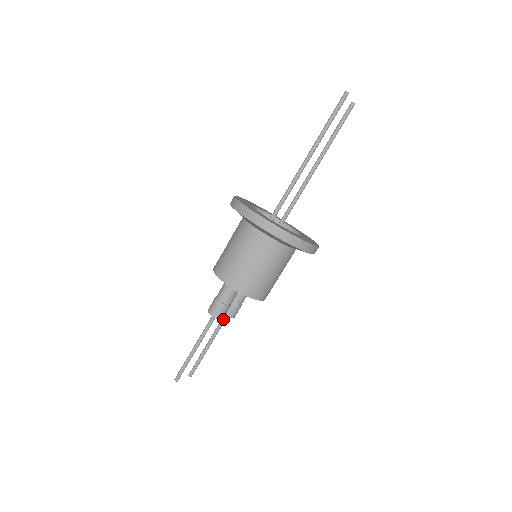
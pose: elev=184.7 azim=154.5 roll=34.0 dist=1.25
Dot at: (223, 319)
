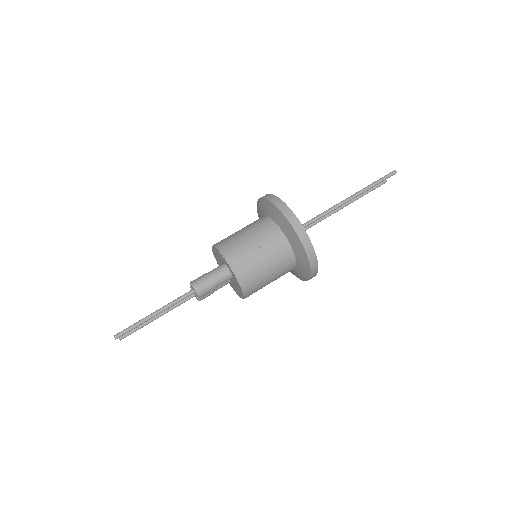
Dot at: (189, 297)
